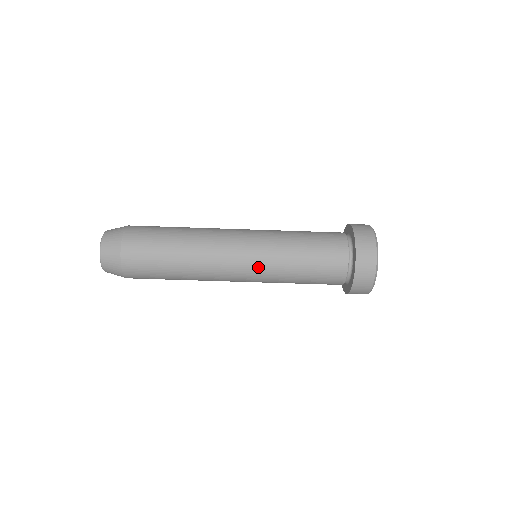
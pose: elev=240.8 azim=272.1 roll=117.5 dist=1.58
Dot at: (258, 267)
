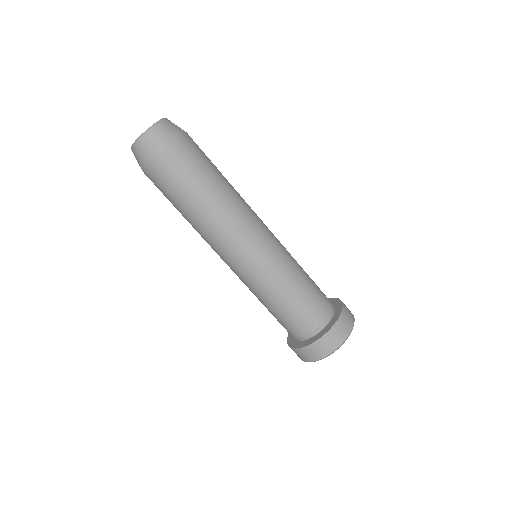
Dot at: (264, 261)
